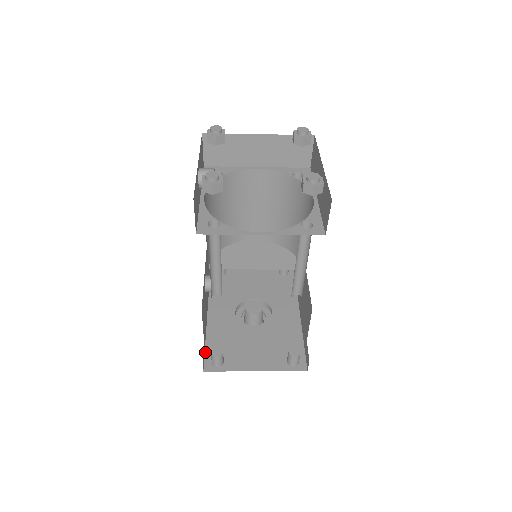
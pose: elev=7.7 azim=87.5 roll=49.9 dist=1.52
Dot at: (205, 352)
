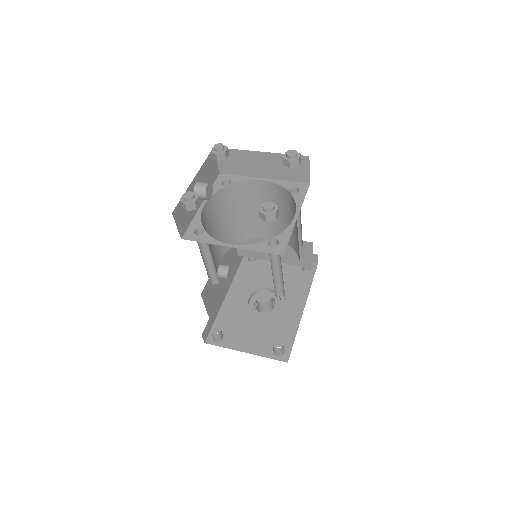
Dot at: (212, 327)
